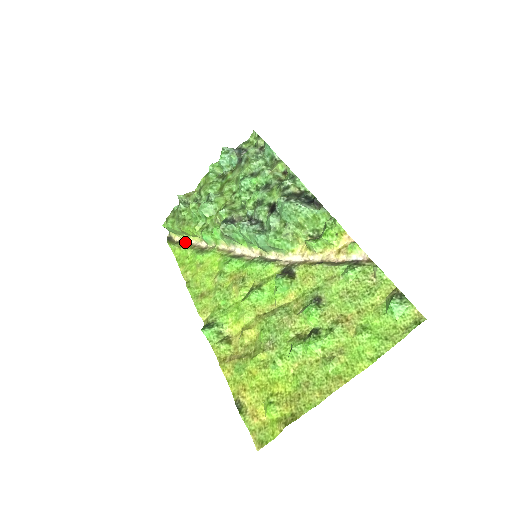
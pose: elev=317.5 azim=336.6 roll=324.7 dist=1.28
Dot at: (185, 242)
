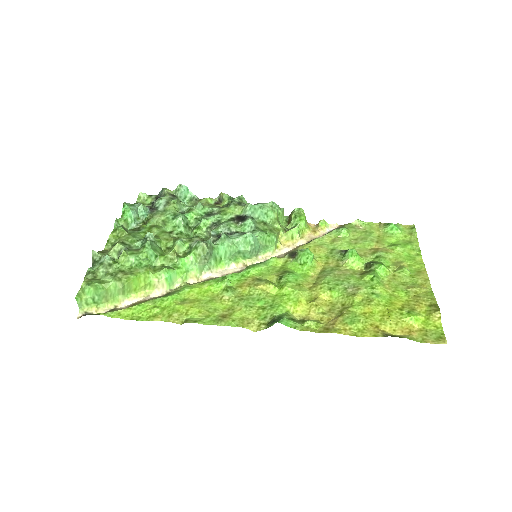
Dot at: (121, 307)
